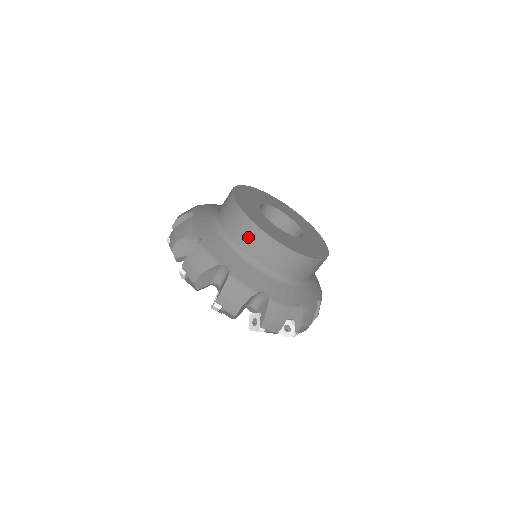
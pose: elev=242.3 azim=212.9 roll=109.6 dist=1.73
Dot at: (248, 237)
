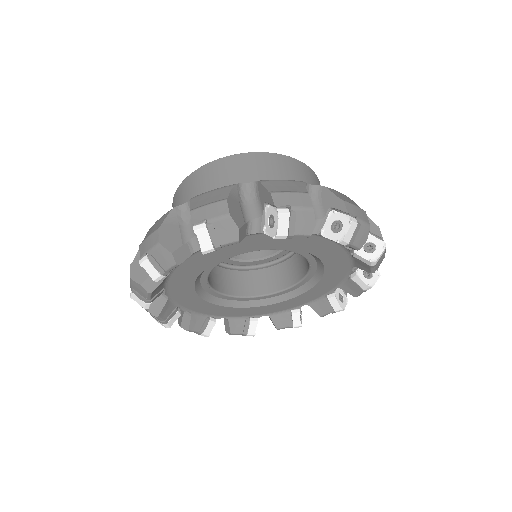
Dot at: (282, 169)
